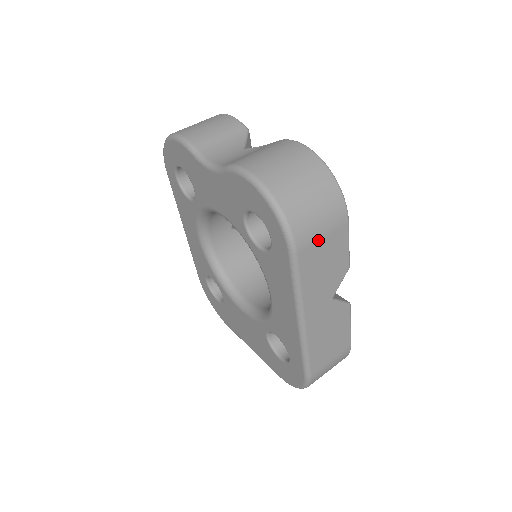
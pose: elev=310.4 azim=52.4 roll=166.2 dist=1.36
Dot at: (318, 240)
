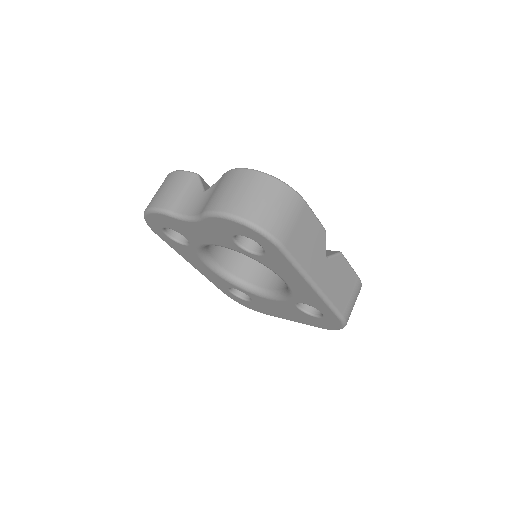
Dot at: (293, 228)
